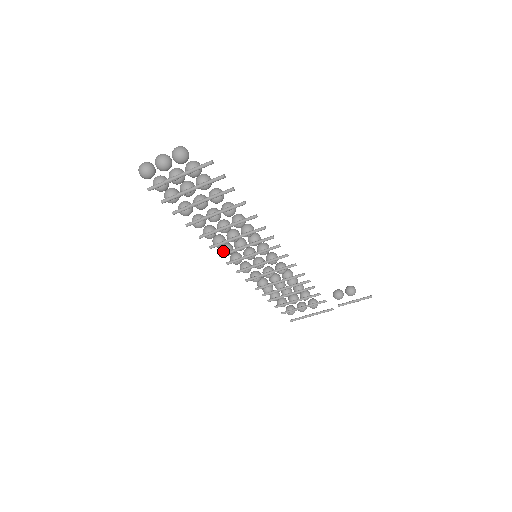
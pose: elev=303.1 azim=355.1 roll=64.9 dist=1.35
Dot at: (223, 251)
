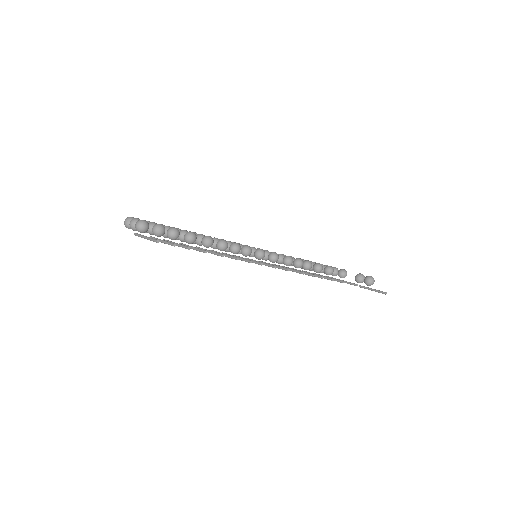
Dot at: occluded
